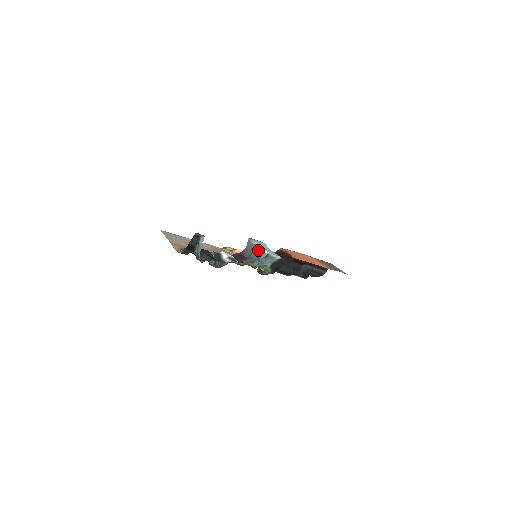
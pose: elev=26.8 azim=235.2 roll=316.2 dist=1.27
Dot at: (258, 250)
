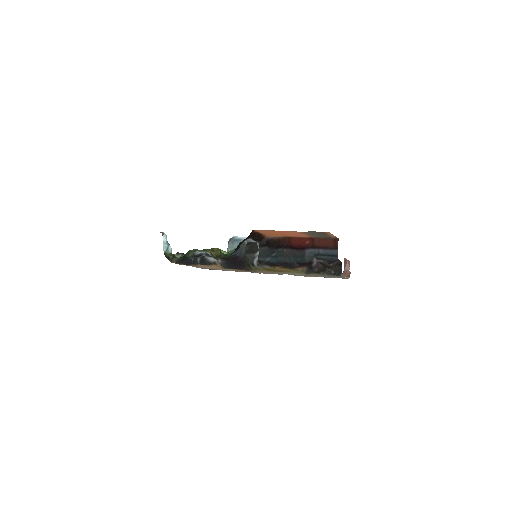
Dot at: occluded
